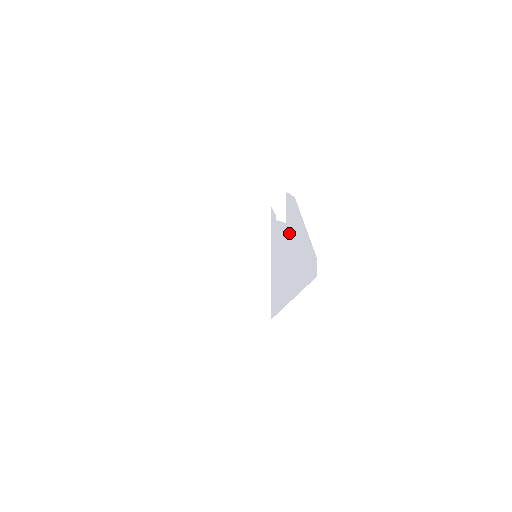
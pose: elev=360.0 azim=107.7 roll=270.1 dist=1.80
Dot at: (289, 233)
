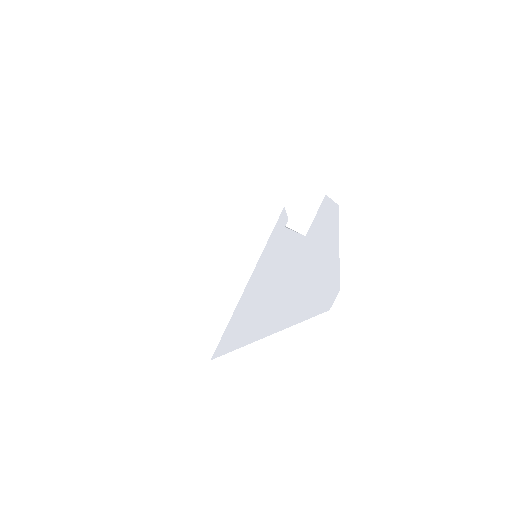
Dot at: (305, 250)
